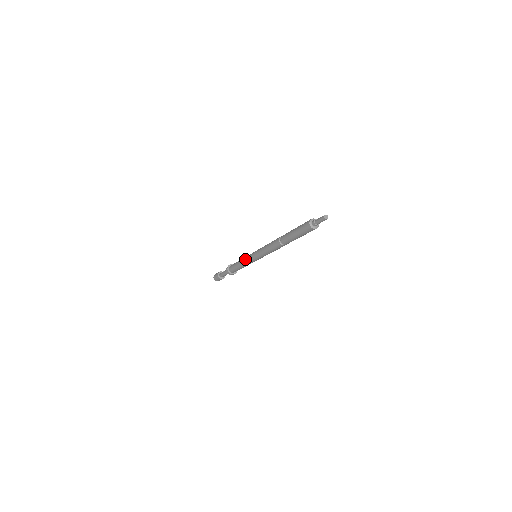
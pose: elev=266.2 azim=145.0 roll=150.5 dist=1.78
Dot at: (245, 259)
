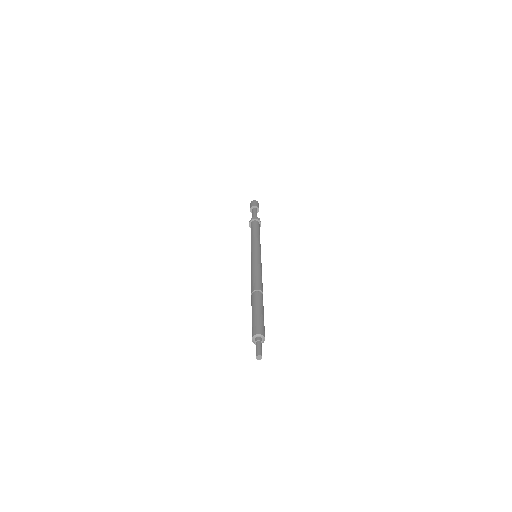
Dot at: occluded
